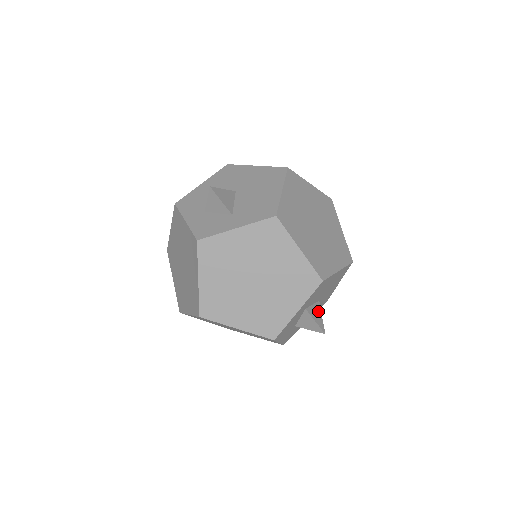
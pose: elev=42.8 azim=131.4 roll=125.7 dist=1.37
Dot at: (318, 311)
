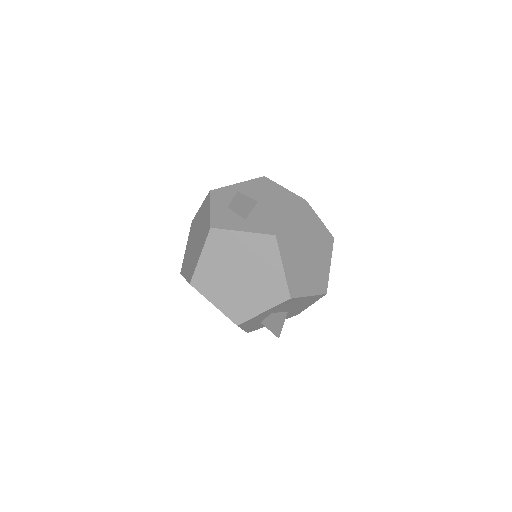
Dot at: (282, 319)
